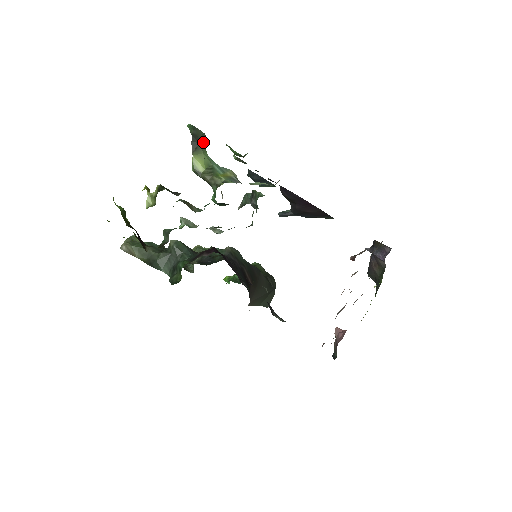
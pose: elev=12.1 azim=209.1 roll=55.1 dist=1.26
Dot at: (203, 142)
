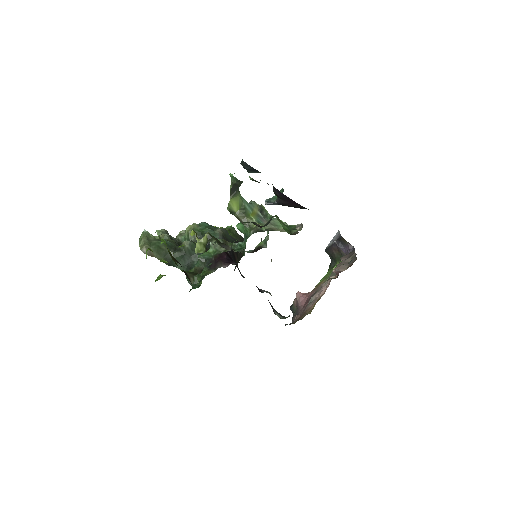
Dot at: (239, 186)
